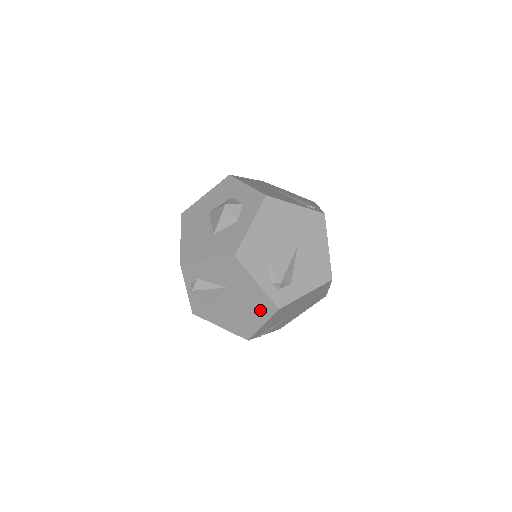
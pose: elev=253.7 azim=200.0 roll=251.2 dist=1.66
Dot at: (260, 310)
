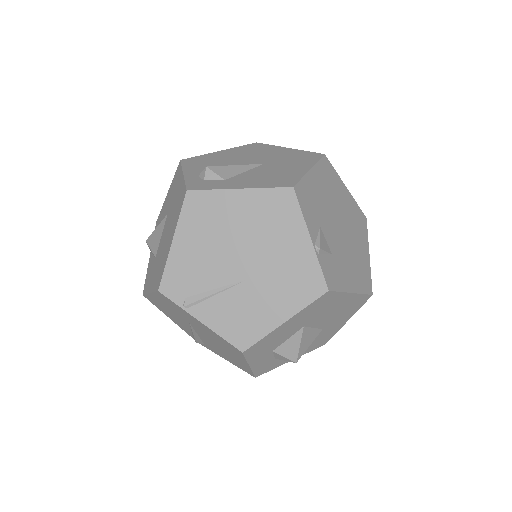
Dot at: (176, 215)
